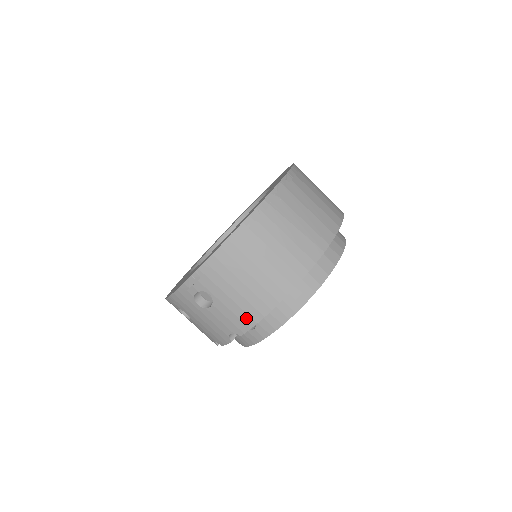
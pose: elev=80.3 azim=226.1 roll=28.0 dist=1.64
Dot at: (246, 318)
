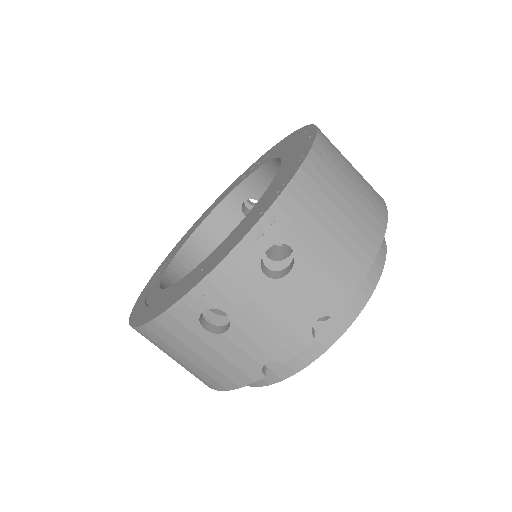
Dot at: (344, 280)
